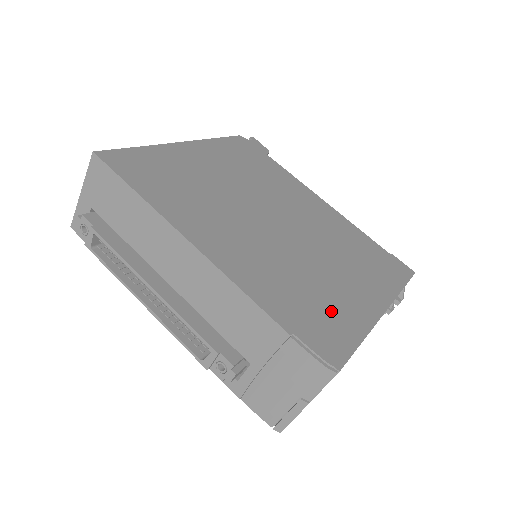
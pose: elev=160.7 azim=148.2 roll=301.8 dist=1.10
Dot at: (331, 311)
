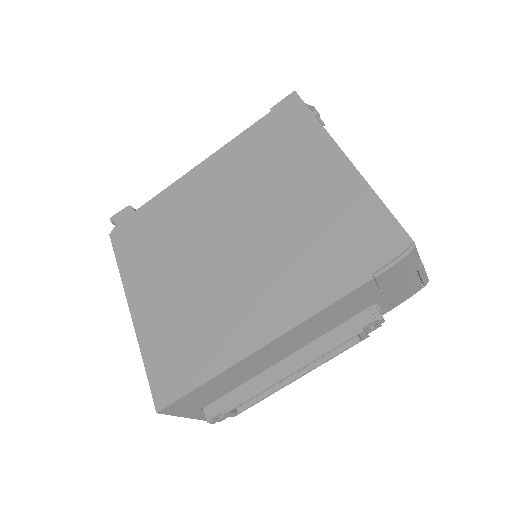
Dot at: (346, 221)
